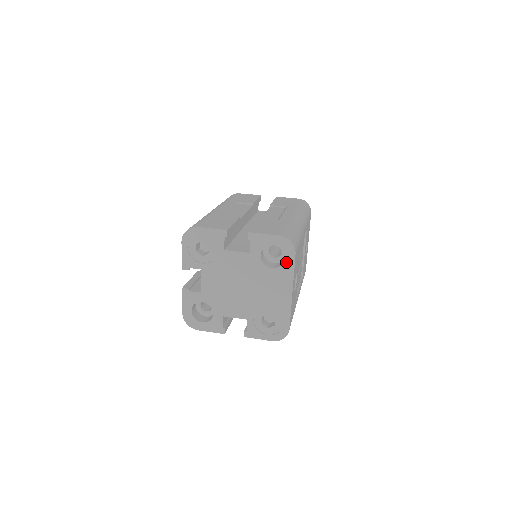
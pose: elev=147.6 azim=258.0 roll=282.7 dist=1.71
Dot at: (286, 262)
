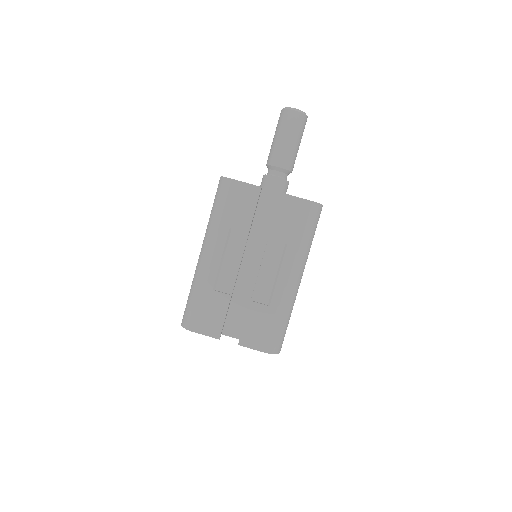
Dot at: occluded
